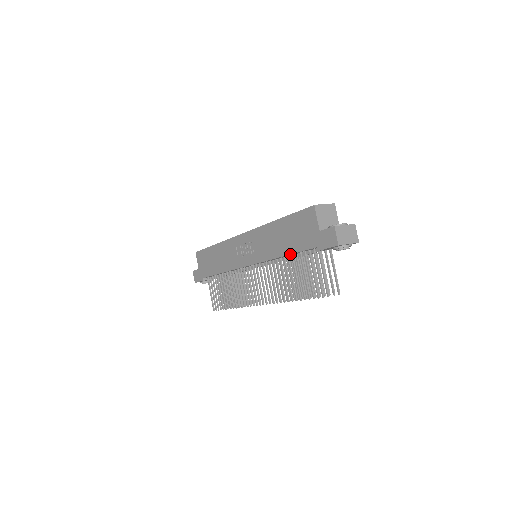
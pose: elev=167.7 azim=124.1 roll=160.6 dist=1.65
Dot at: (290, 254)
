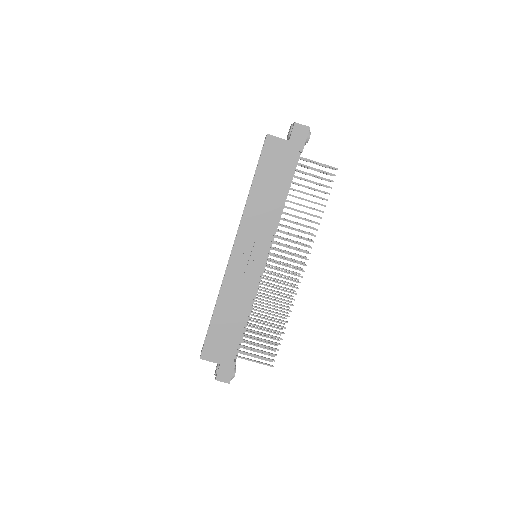
Dot at: occluded
